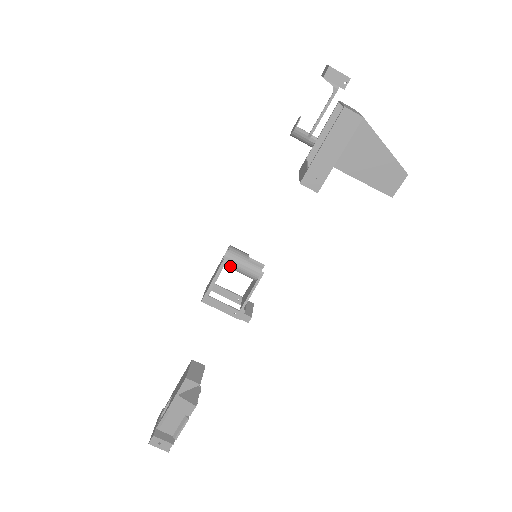
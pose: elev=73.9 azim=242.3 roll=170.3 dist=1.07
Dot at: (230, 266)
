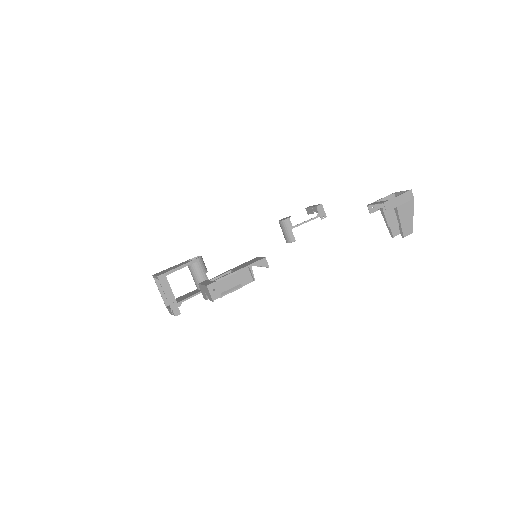
Dot at: (195, 267)
